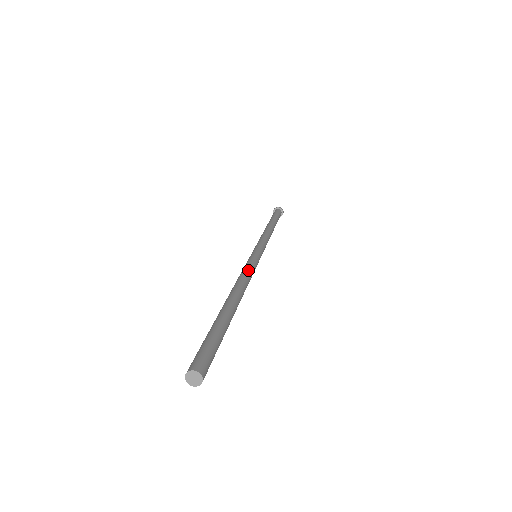
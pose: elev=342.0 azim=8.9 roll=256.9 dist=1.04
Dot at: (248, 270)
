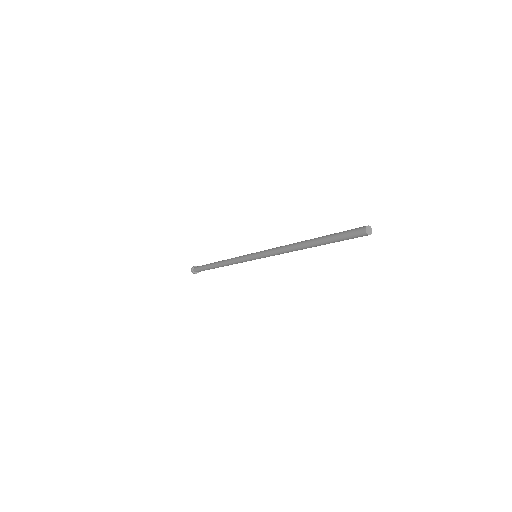
Dot at: occluded
